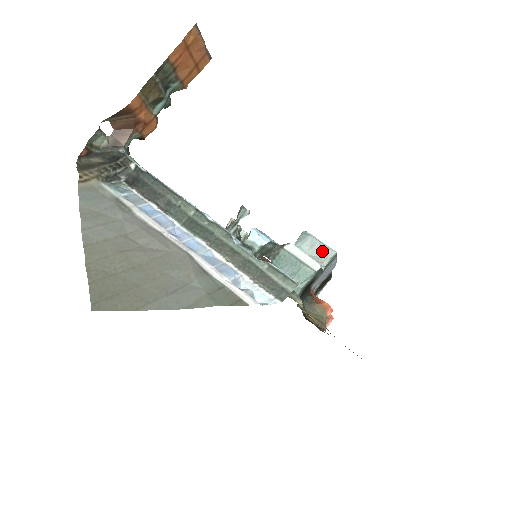
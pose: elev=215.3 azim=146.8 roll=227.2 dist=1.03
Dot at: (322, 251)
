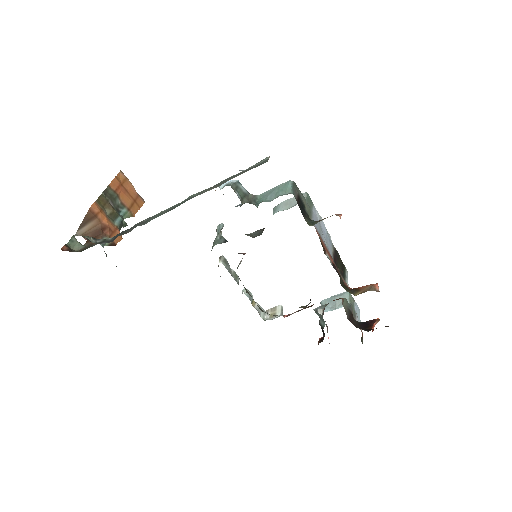
Dot at: occluded
